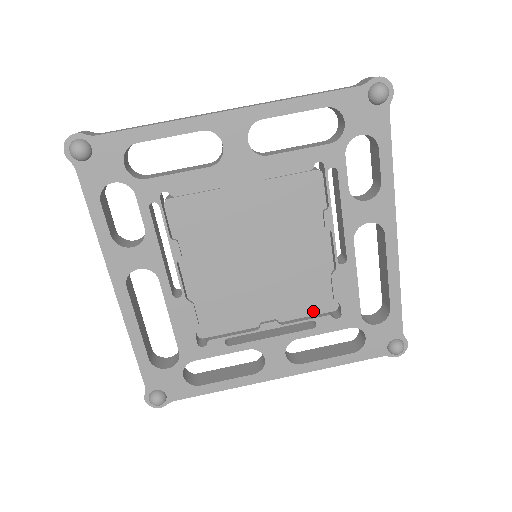
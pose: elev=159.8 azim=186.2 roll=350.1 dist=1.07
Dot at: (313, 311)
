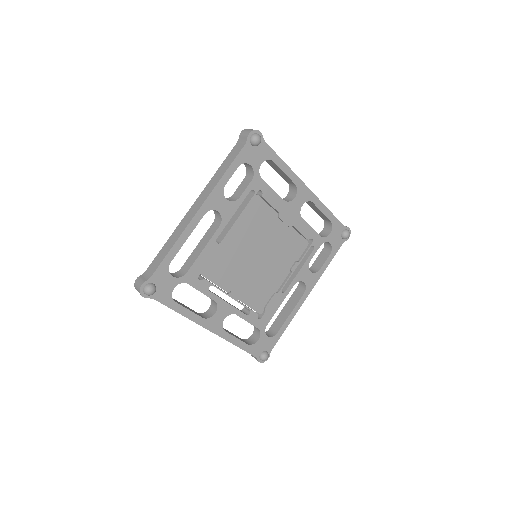
Dot at: (253, 306)
